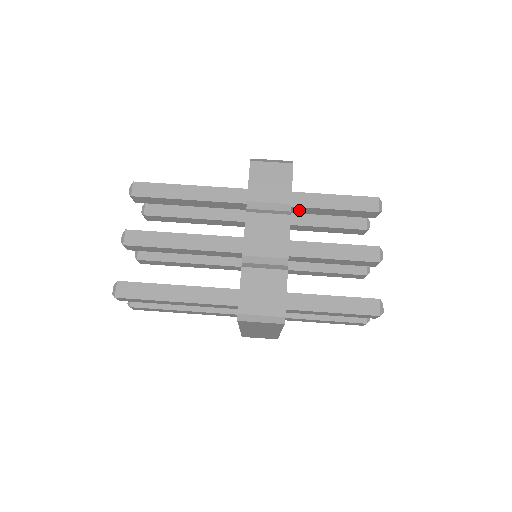
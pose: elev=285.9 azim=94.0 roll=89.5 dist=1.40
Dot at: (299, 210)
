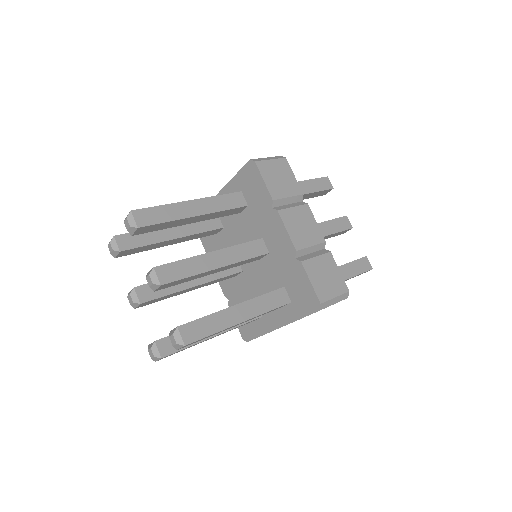
Dot at: occluded
